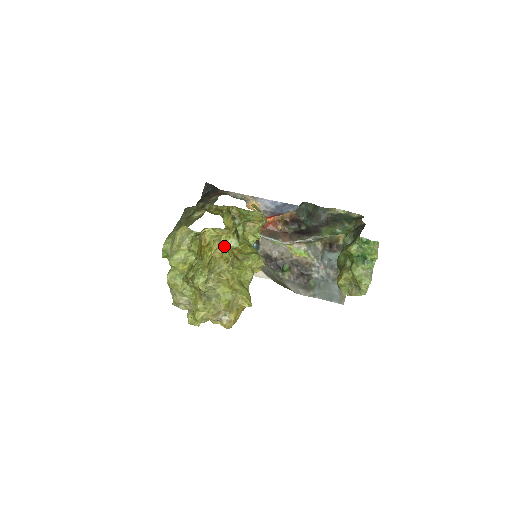
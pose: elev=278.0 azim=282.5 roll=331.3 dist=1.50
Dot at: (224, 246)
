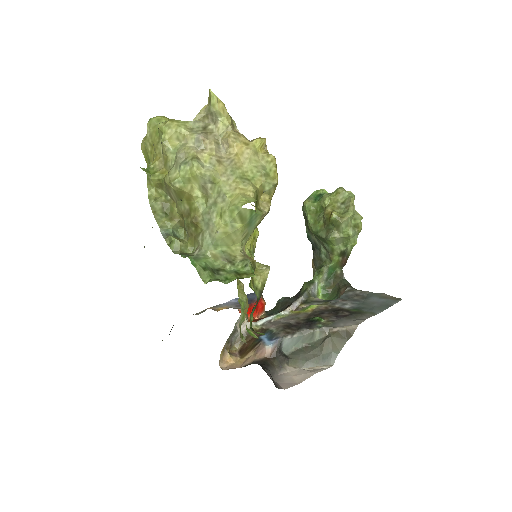
Dot at: occluded
